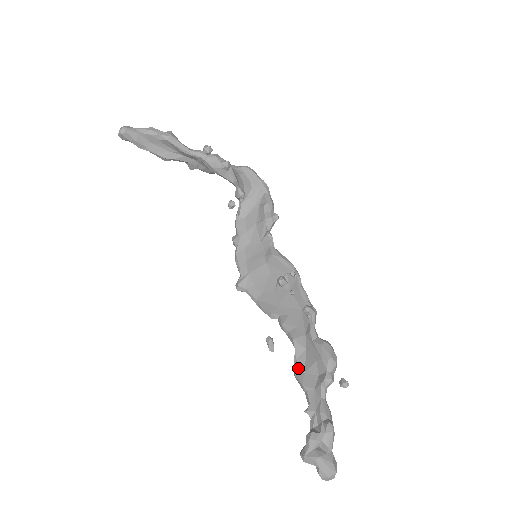
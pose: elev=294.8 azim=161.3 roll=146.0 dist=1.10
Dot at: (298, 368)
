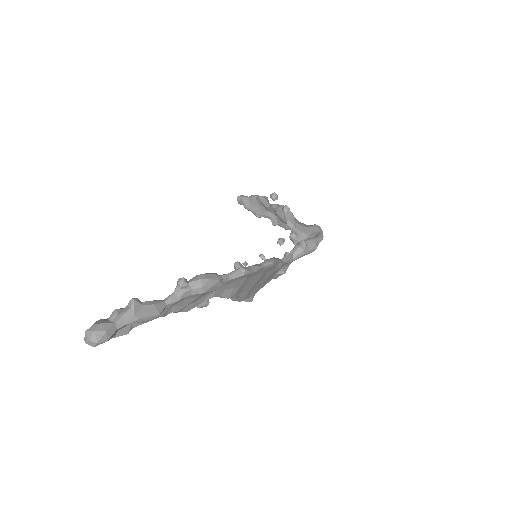
Dot at: occluded
